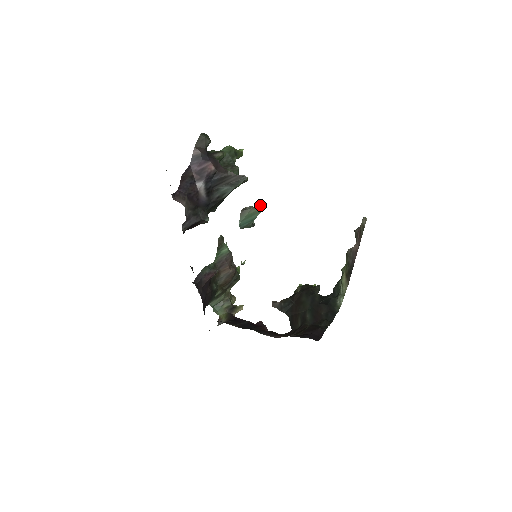
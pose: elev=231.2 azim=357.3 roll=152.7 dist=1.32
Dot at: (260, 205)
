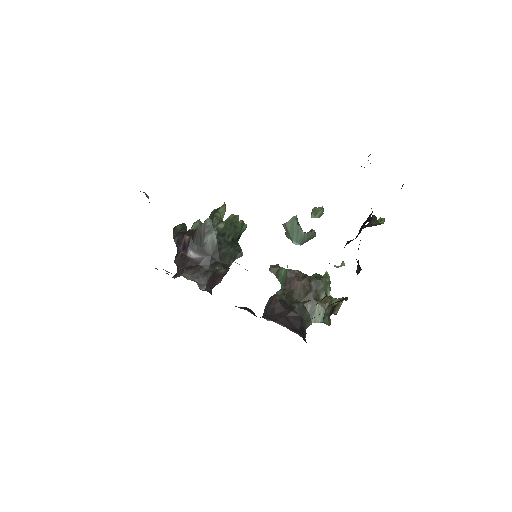
Dot at: (314, 213)
